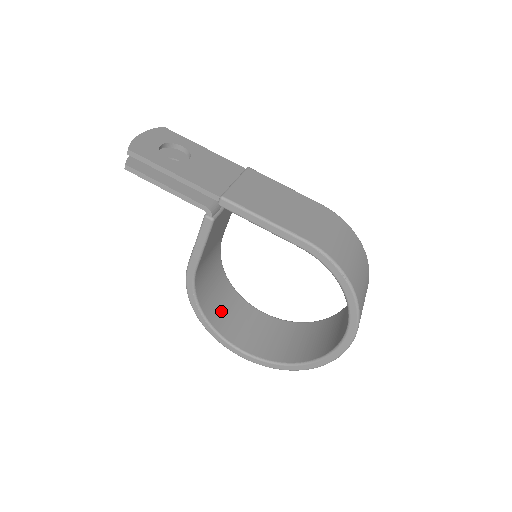
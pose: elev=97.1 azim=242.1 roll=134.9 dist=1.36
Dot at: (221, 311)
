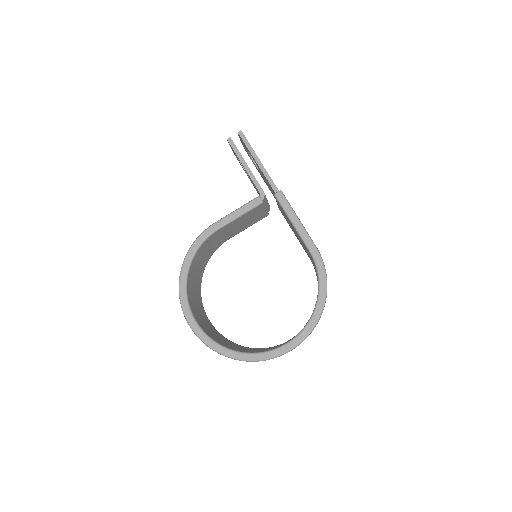
Dot at: (193, 285)
